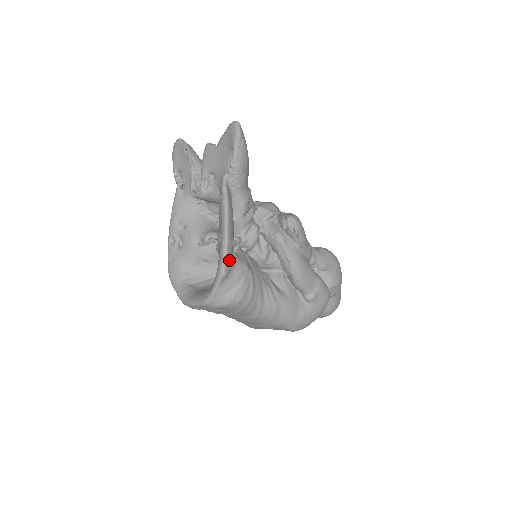
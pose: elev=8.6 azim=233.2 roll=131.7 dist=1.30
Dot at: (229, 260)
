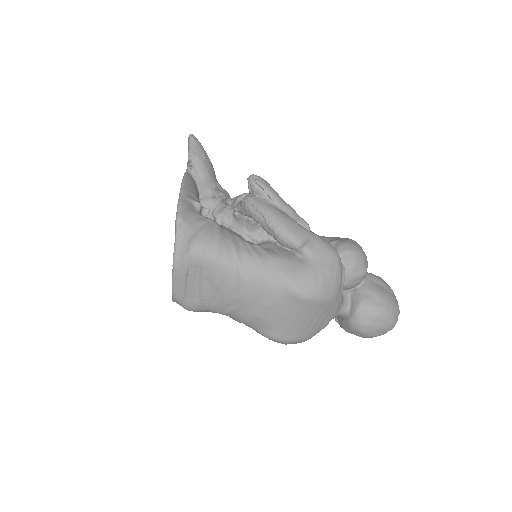
Dot at: (185, 209)
